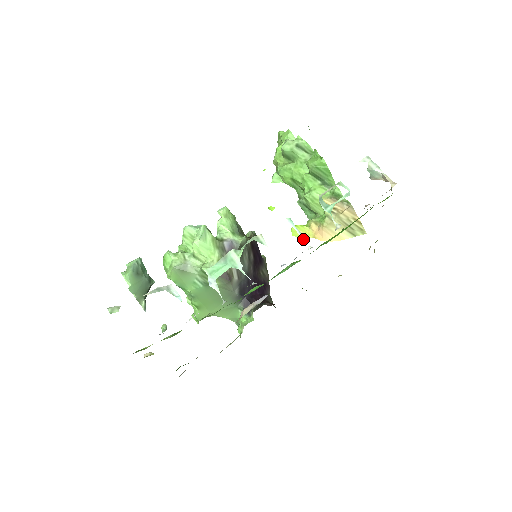
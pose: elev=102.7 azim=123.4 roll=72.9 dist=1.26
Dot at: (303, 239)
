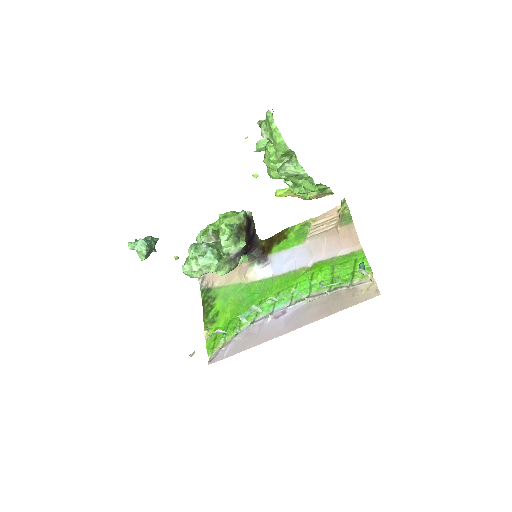
Dot at: occluded
